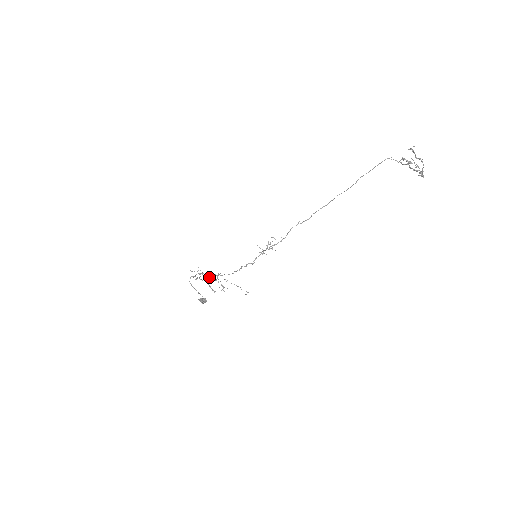
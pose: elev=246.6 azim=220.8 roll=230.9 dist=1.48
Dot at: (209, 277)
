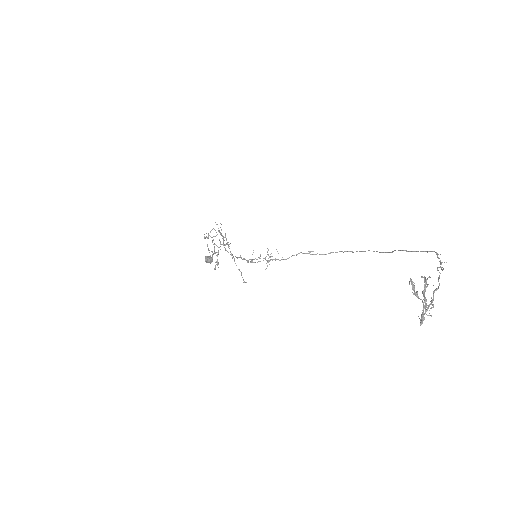
Dot at: occluded
